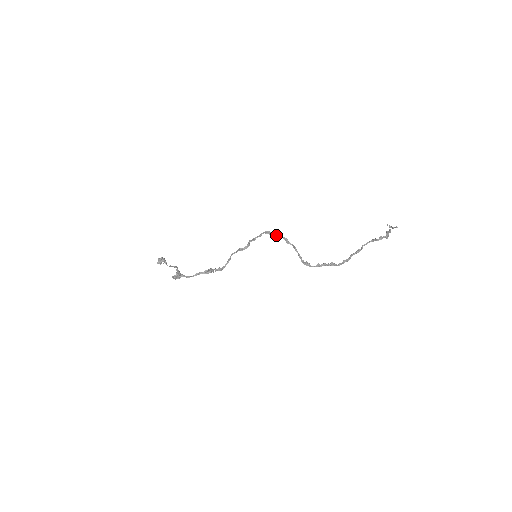
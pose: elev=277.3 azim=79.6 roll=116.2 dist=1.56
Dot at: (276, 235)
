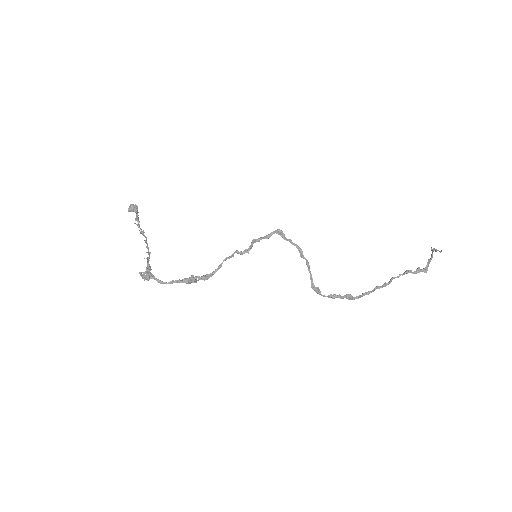
Dot at: (289, 239)
